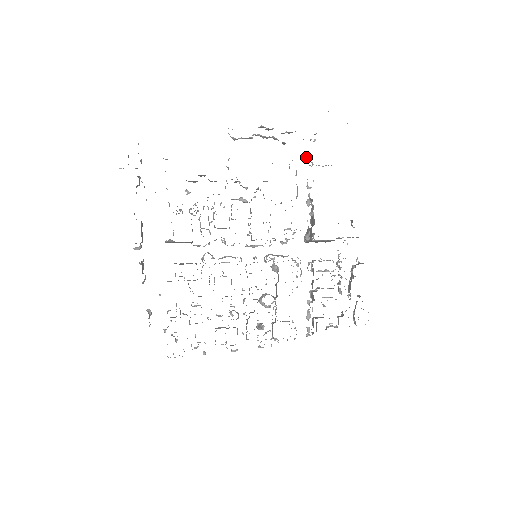
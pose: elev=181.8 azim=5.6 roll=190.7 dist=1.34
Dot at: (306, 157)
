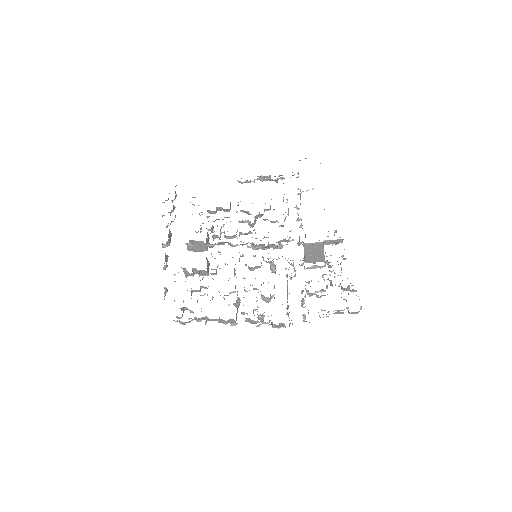
Dot at: occluded
